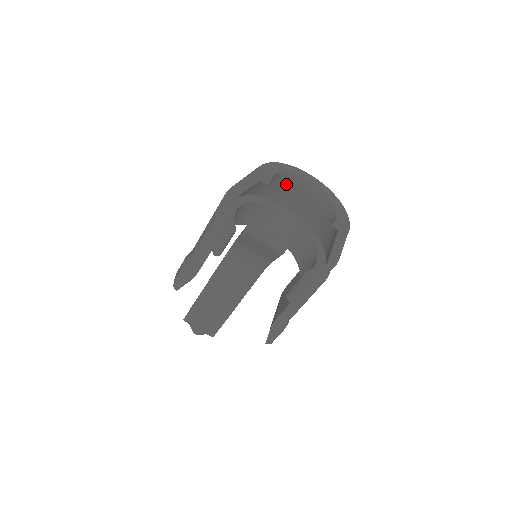
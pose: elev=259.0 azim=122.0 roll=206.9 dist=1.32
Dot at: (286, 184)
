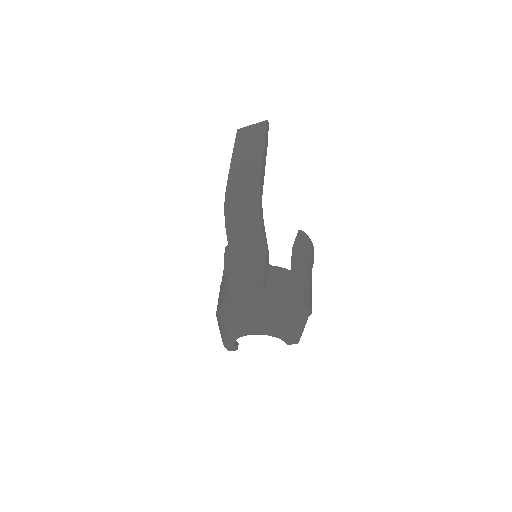
Dot at: occluded
